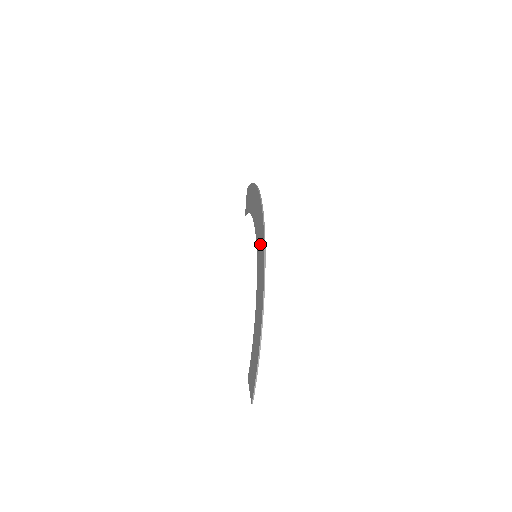
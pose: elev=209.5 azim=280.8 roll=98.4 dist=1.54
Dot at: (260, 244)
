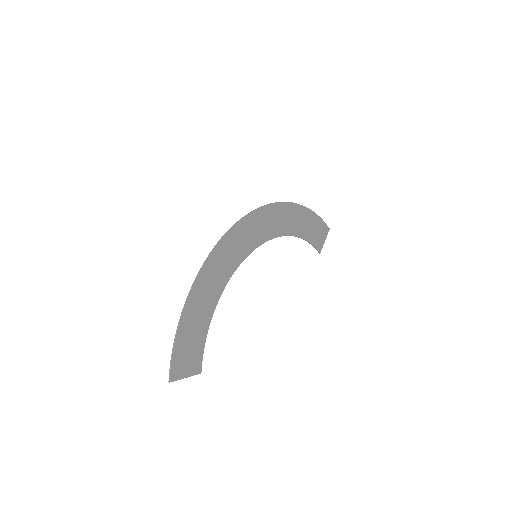
Dot at: (245, 234)
